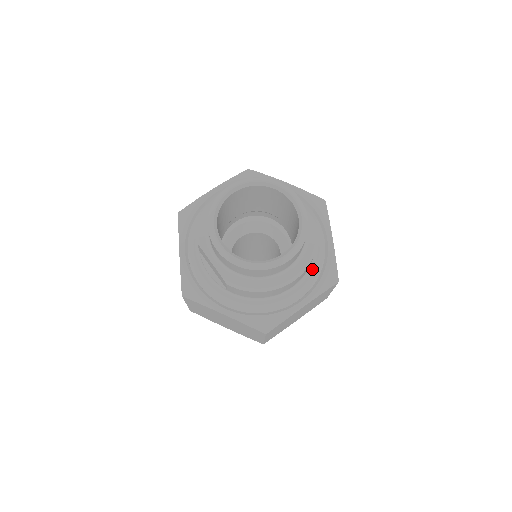
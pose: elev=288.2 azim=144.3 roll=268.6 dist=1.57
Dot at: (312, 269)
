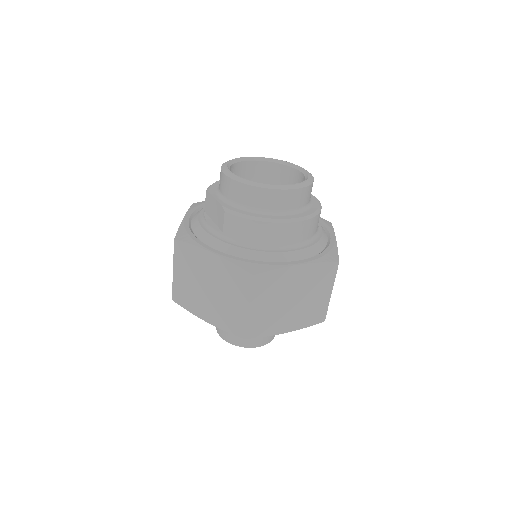
Dot at: (312, 243)
